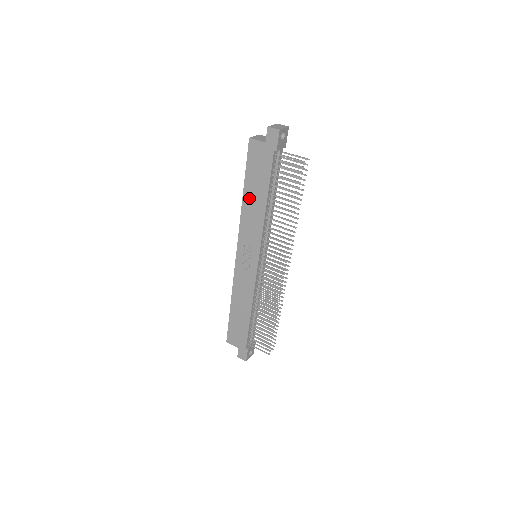
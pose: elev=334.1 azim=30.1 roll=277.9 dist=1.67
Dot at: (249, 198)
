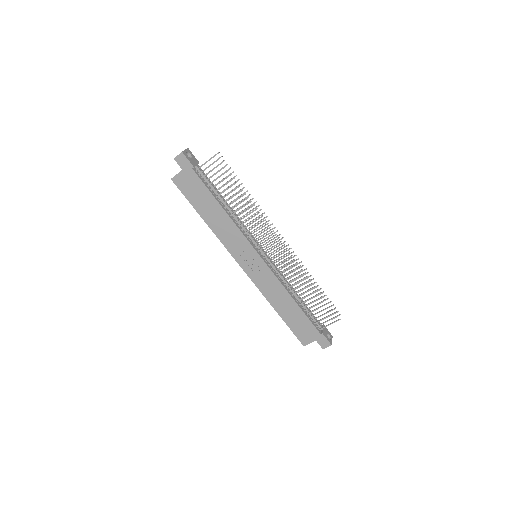
Dot at: (210, 218)
